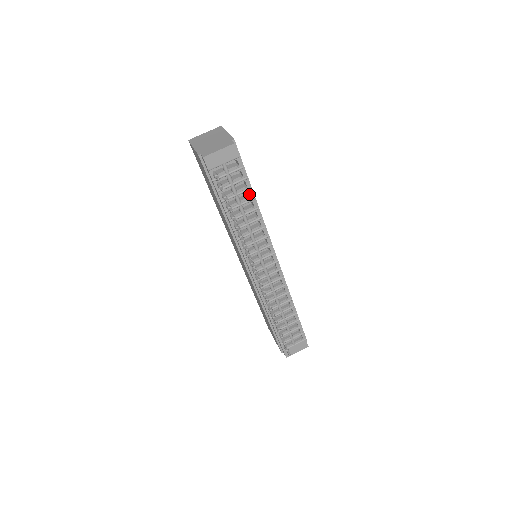
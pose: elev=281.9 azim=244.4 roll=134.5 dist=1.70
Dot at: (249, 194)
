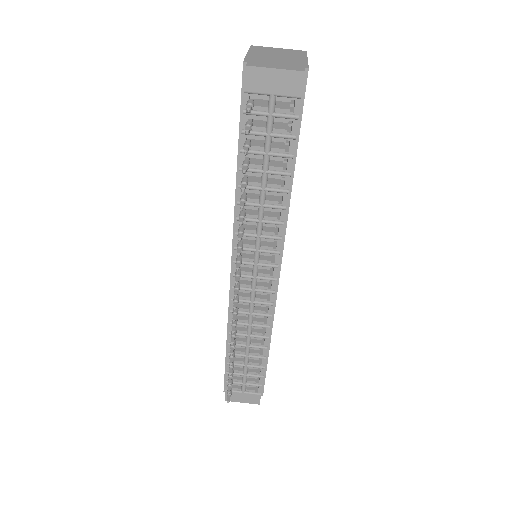
Dot at: (287, 164)
